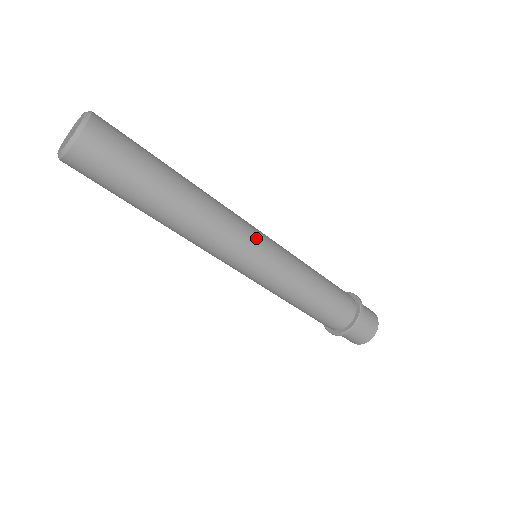
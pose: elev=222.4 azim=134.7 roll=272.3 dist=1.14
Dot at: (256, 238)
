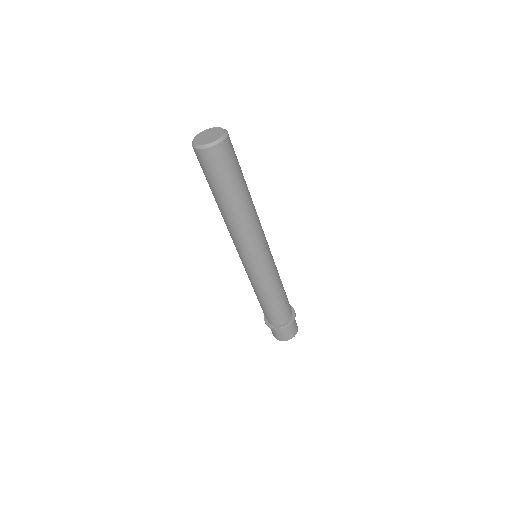
Dot at: (261, 252)
